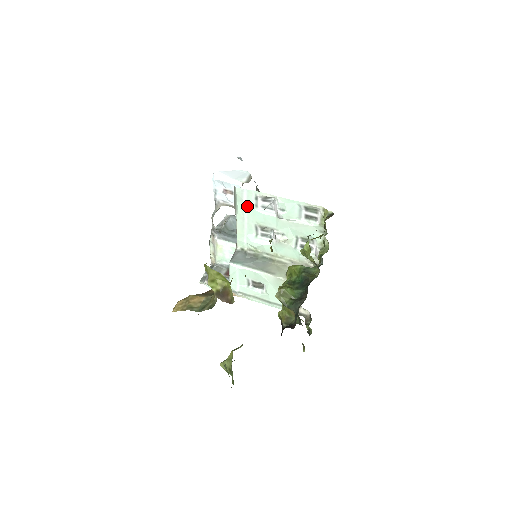
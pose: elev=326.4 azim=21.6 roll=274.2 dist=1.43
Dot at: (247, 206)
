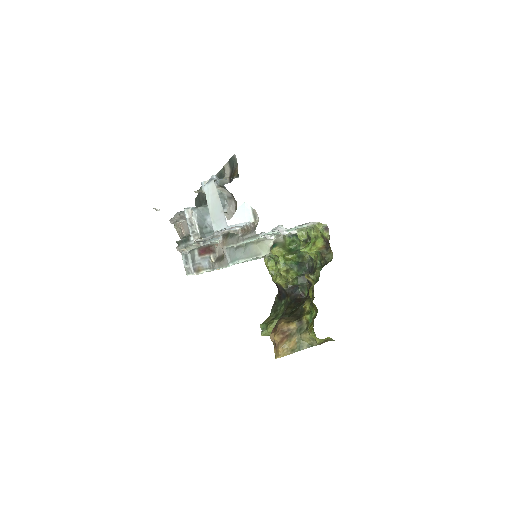
Dot at: occluded
